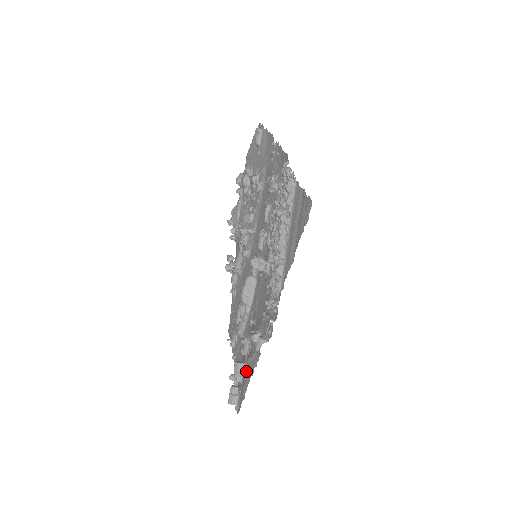
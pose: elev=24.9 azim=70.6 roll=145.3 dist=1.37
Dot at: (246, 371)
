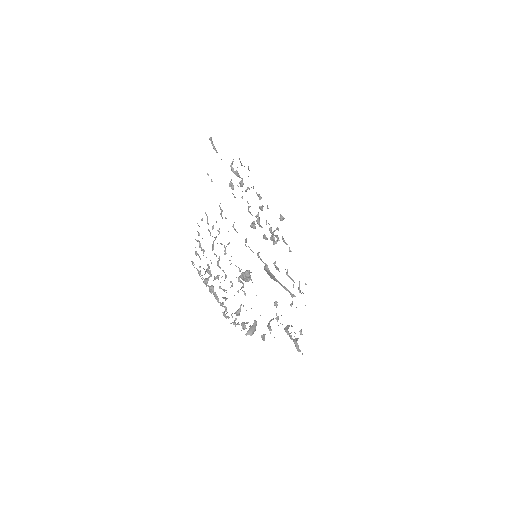
Dot at: occluded
